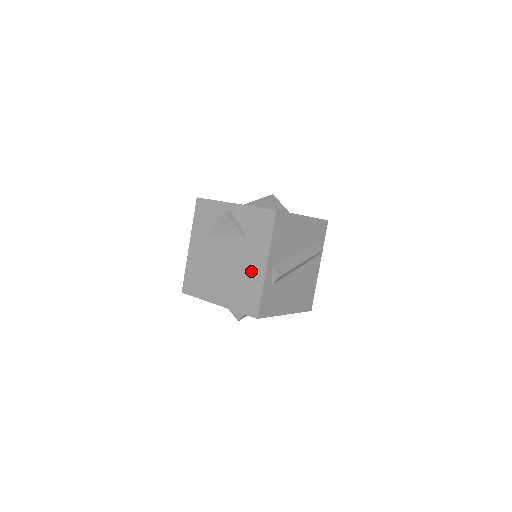
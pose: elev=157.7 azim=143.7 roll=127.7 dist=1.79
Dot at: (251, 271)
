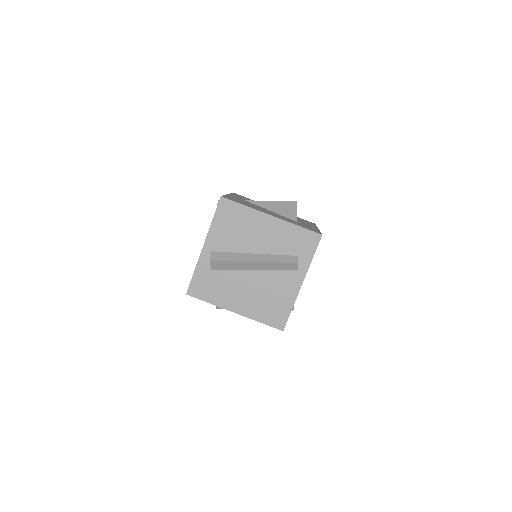
Dot at: occluded
